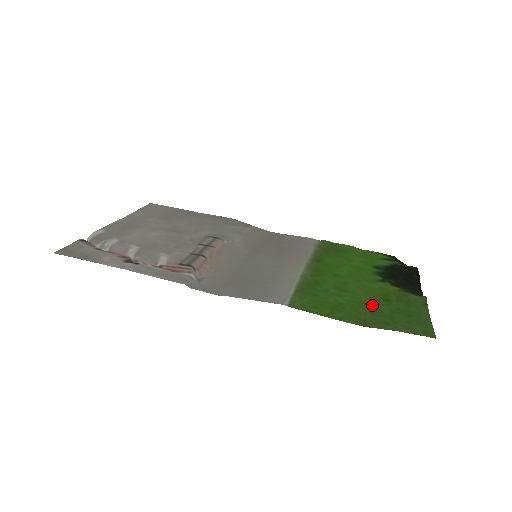
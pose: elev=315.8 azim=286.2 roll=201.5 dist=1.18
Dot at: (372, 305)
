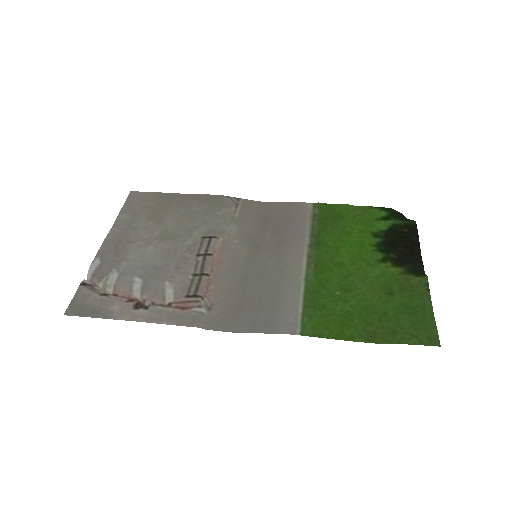
Dot at: (378, 307)
